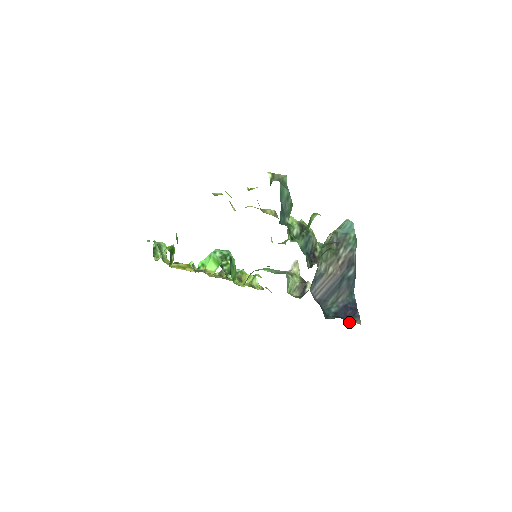
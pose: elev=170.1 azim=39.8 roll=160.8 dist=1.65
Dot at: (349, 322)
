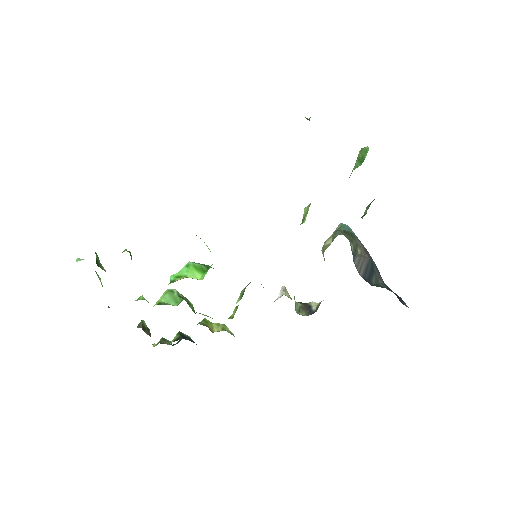
Dot at: occluded
